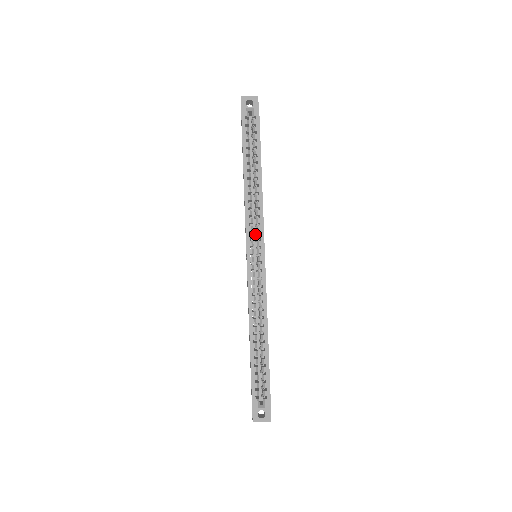
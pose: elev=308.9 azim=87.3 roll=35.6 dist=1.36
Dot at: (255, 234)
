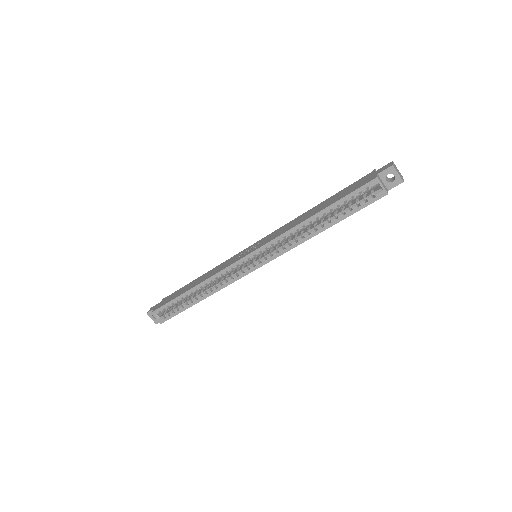
Dot at: occluded
